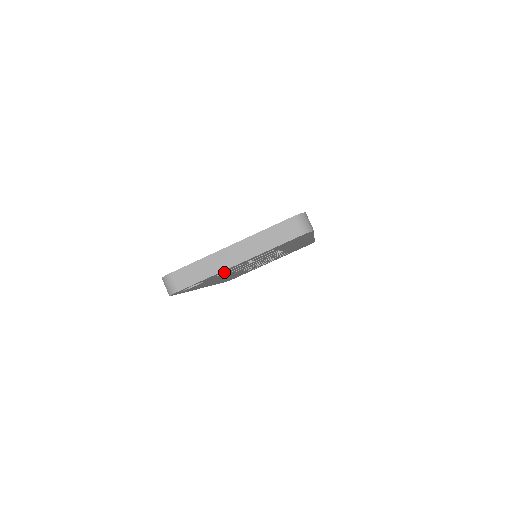
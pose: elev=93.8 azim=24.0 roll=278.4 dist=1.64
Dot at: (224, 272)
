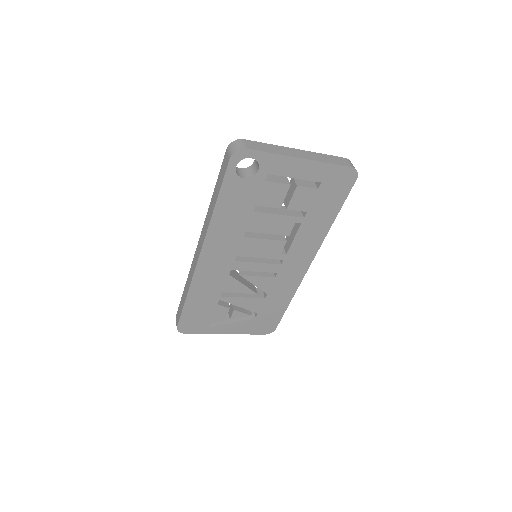
Dot at: (272, 181)
